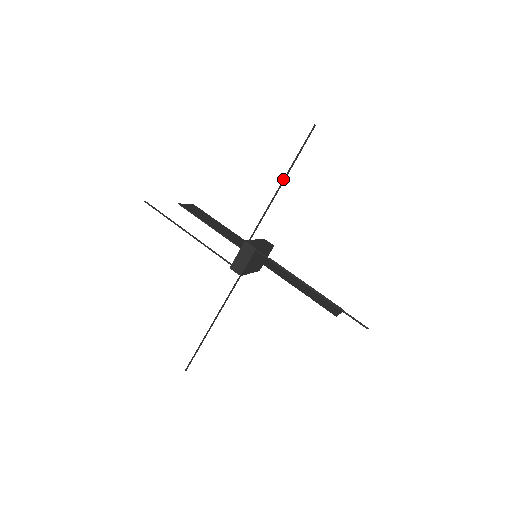
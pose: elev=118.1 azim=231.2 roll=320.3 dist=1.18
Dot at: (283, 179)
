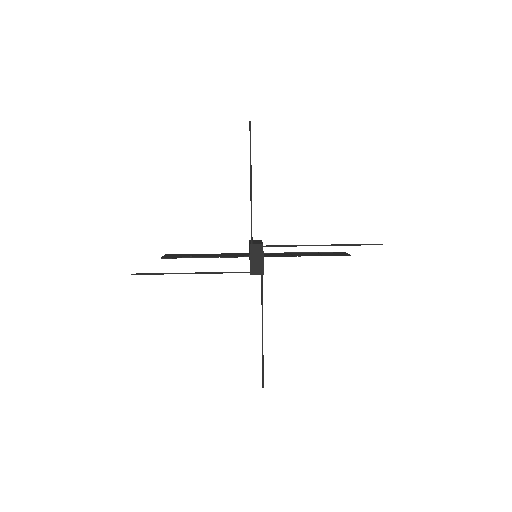
Dot at: (250, 177)
